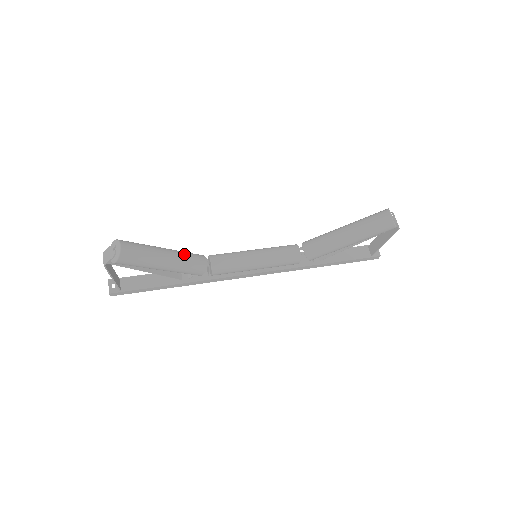
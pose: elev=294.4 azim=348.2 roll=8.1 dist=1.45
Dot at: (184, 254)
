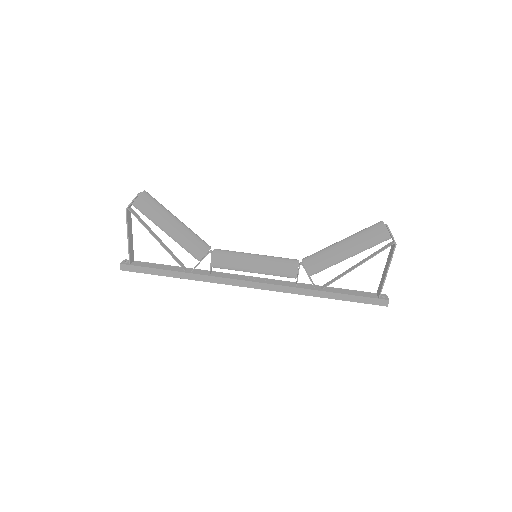
Dot at: (192, 231)
